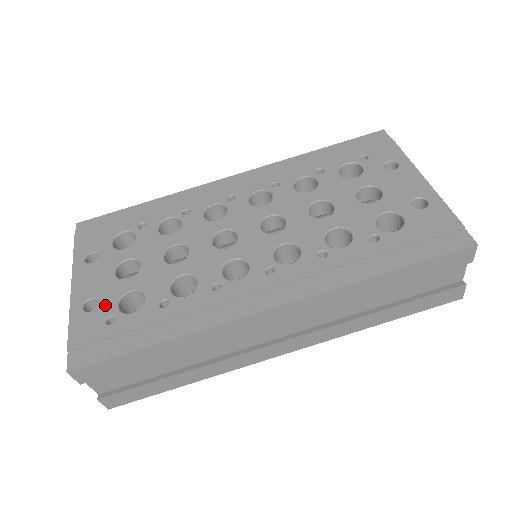
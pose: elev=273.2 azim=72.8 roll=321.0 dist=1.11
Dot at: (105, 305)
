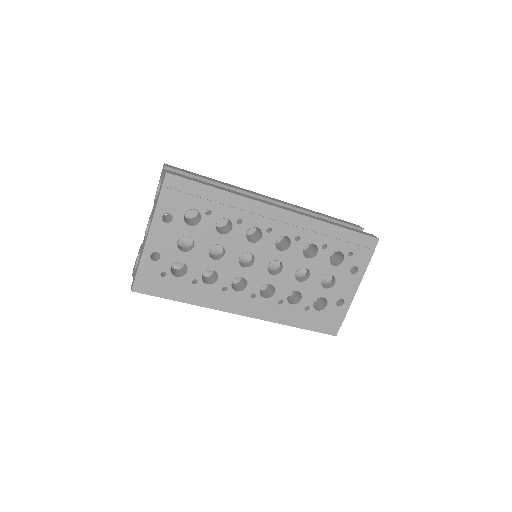
Dot at: (164, 263)
